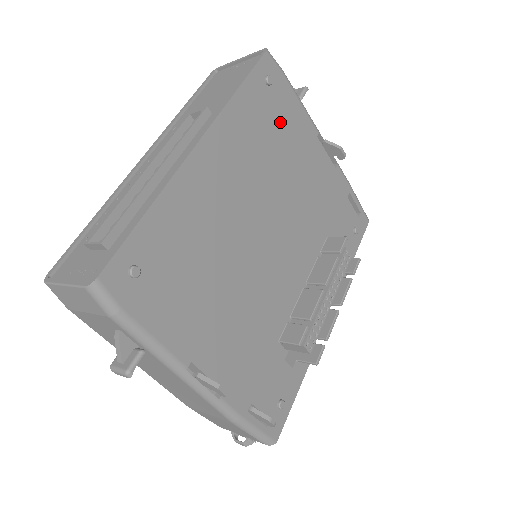
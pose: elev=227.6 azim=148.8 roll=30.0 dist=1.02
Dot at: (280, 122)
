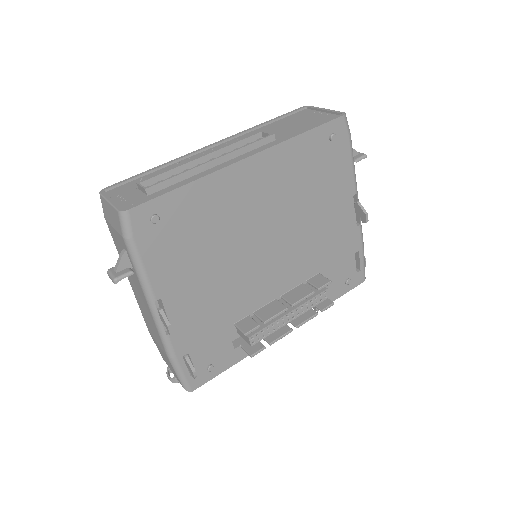
Dot at: (326, 171)
